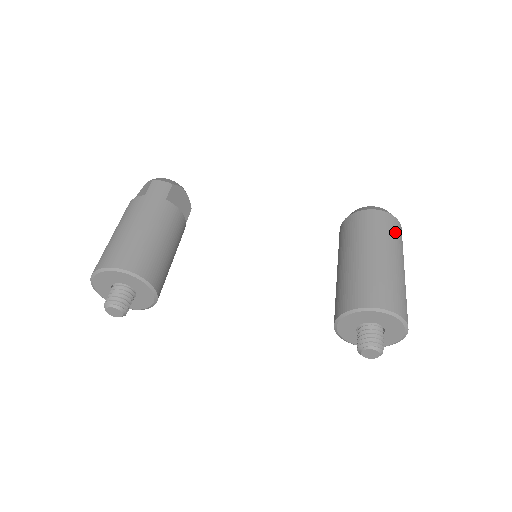
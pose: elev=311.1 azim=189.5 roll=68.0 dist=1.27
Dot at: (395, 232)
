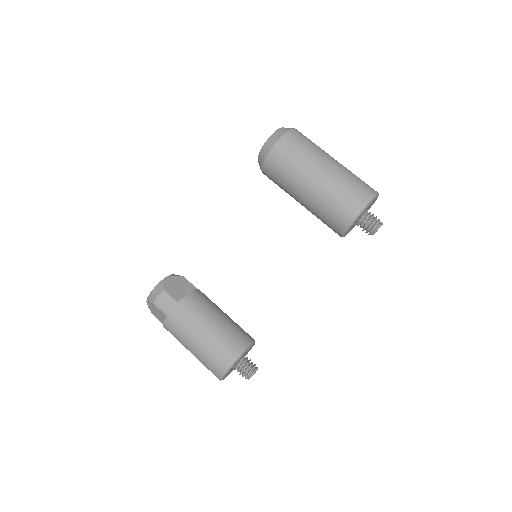
Dot at: (300, 146)
